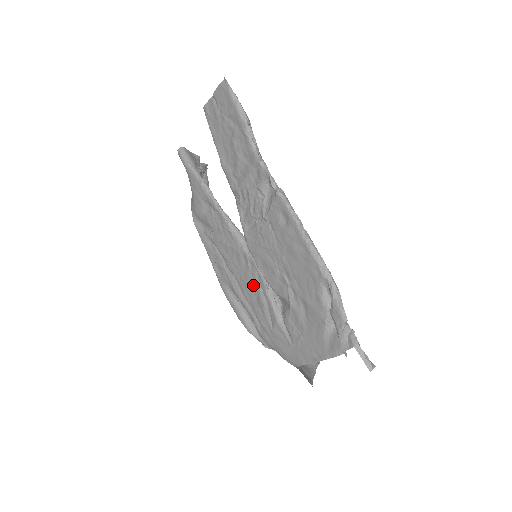
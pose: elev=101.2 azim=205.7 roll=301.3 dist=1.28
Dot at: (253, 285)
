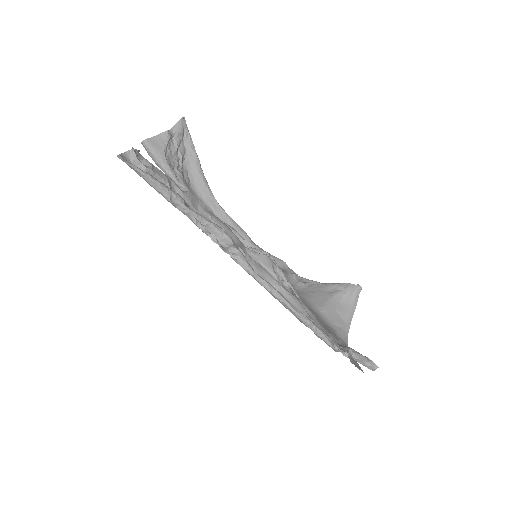
Dot at: occluded
